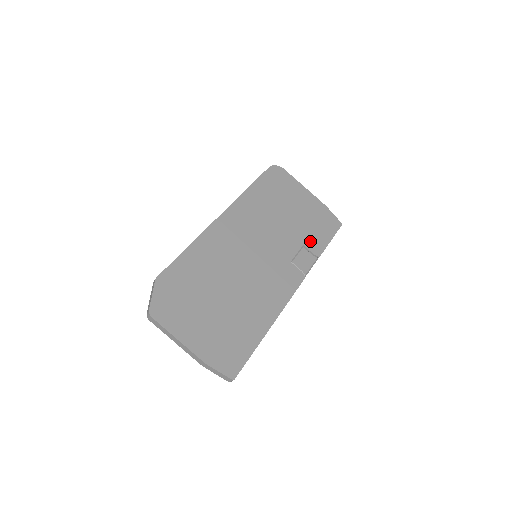
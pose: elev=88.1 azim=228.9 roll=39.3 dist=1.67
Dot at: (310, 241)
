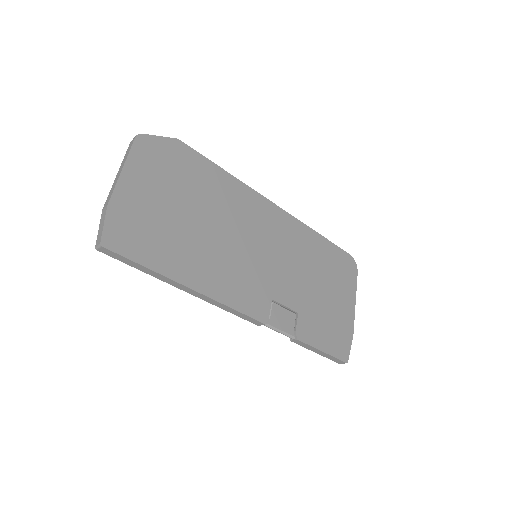
Dot at: (307, 322)
